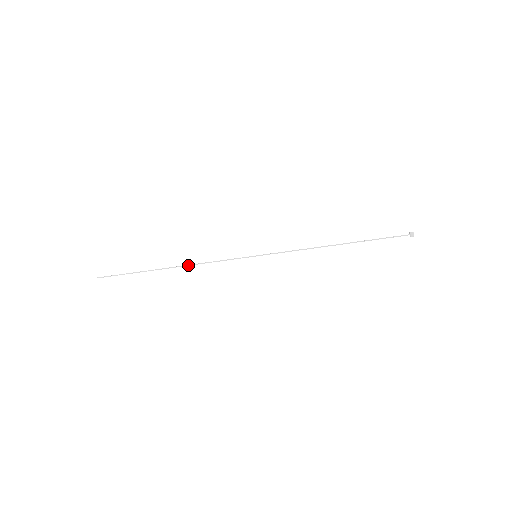
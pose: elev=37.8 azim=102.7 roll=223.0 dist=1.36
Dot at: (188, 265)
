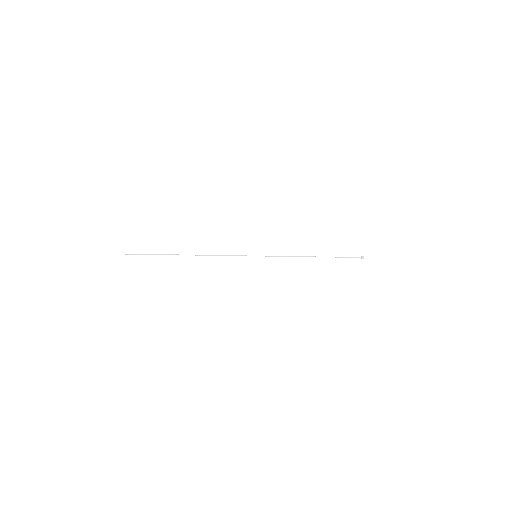
Dot at: (202, 255)
